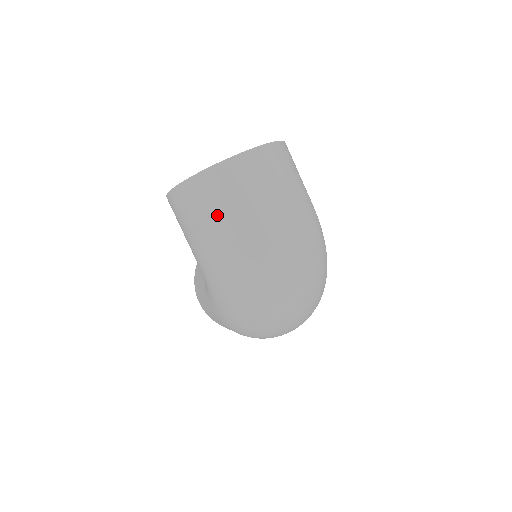
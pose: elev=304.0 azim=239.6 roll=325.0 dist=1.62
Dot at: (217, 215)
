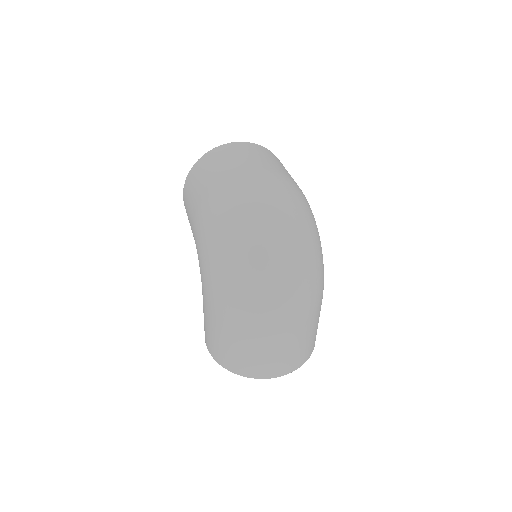
Dot at: (208, 172)
